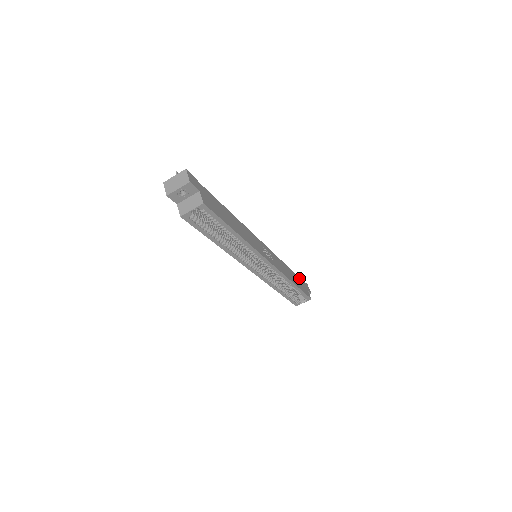
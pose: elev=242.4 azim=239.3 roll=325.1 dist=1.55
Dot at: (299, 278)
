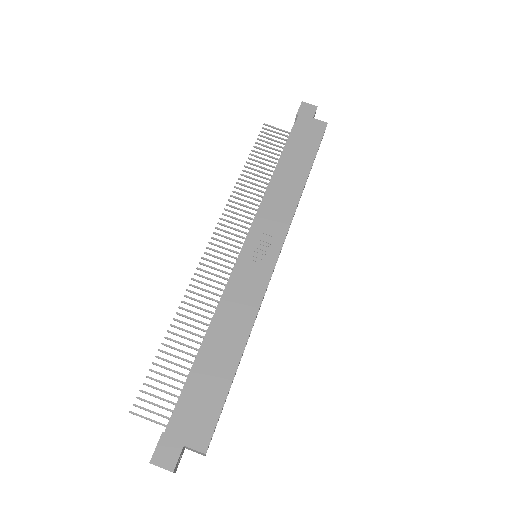
Dot at: (293, 133)
